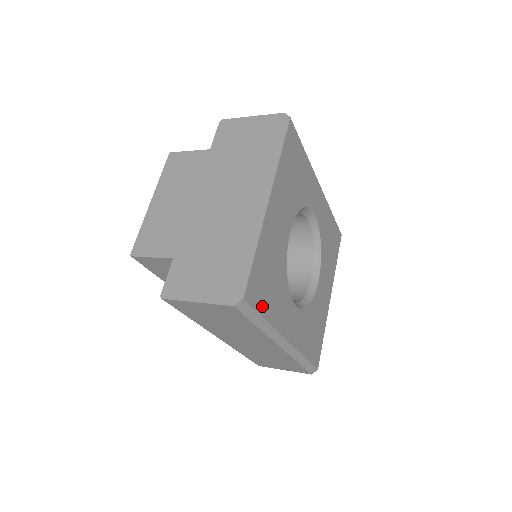
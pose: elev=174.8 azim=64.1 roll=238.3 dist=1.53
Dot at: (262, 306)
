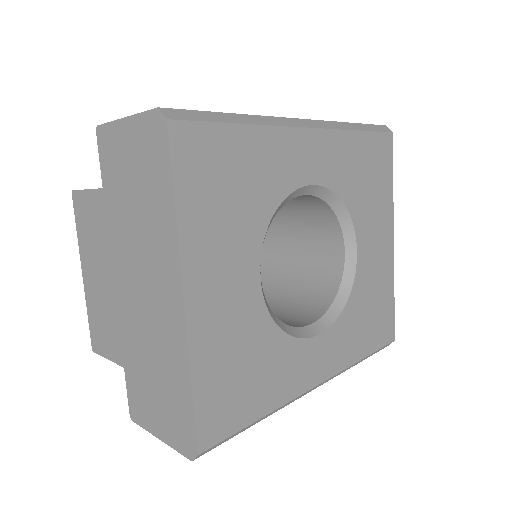
Dot at: (243, 416)
